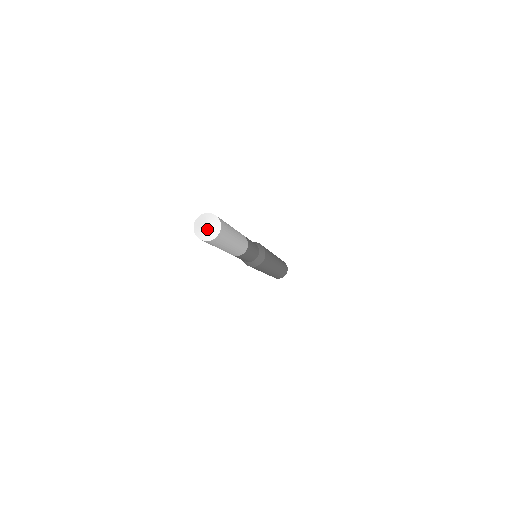
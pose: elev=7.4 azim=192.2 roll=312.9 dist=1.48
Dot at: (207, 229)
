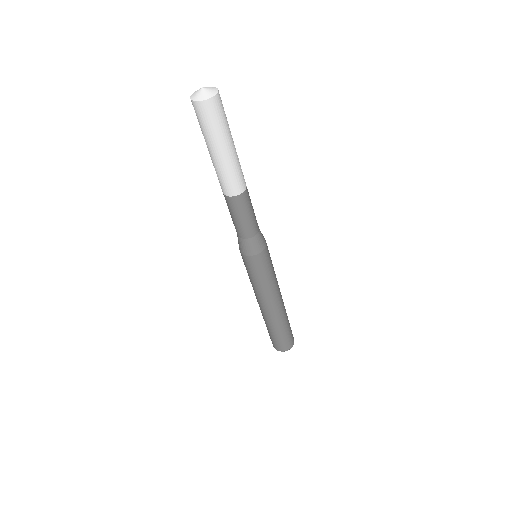
Dot at: (203, 90)
